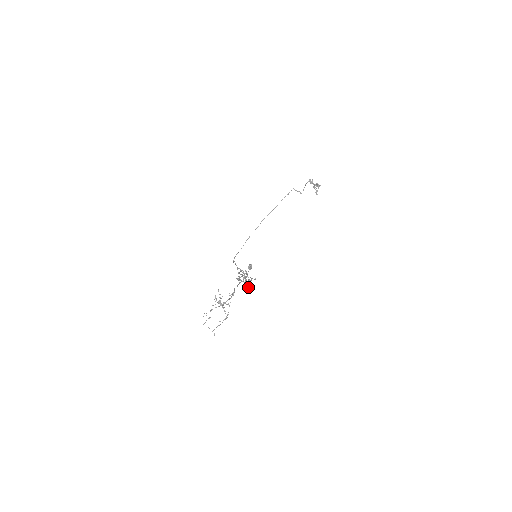
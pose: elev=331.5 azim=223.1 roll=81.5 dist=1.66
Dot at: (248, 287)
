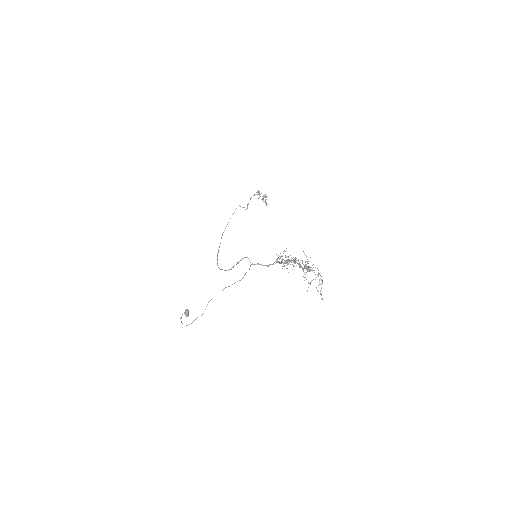
Dot at: (288, 272)
